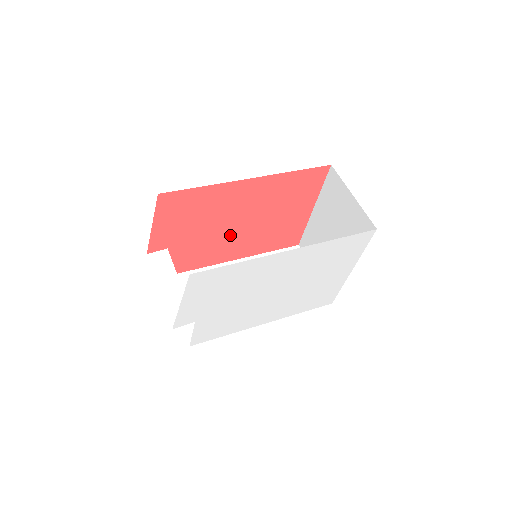
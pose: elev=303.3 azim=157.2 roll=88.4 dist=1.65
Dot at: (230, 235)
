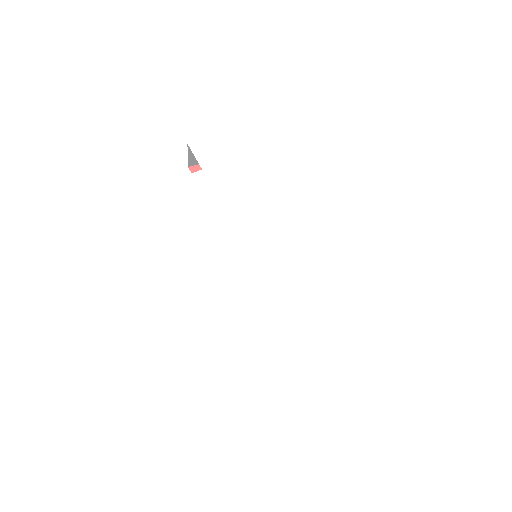
Dot at: occluded
